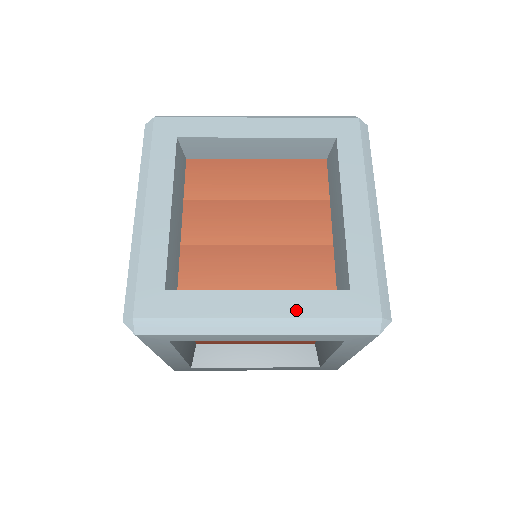
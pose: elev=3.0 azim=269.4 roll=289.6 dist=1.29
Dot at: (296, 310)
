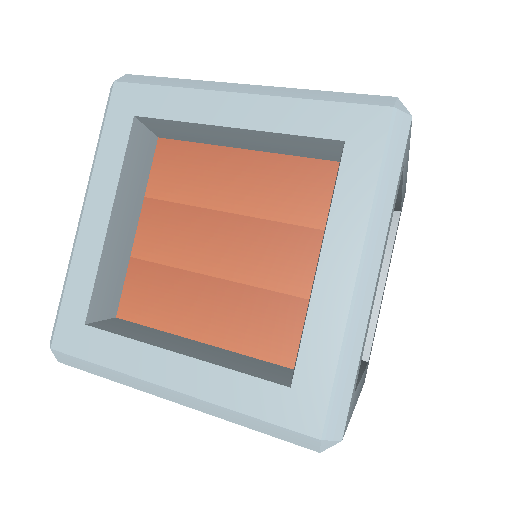
Dot at: (216, 394)
